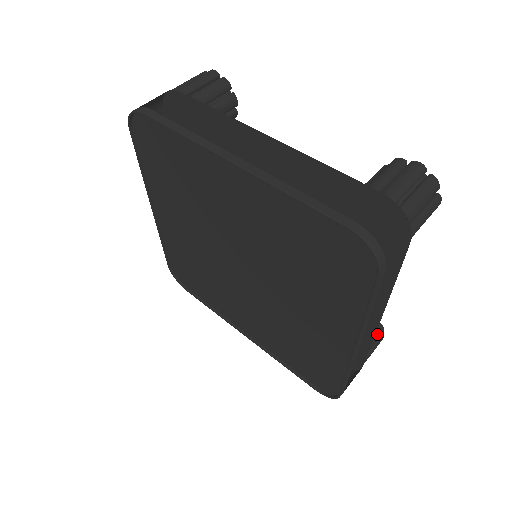
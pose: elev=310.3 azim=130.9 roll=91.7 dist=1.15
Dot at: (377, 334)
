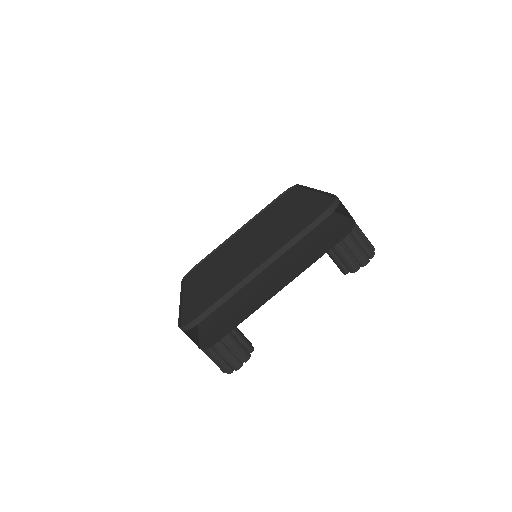
Dot at: (244, 351)
